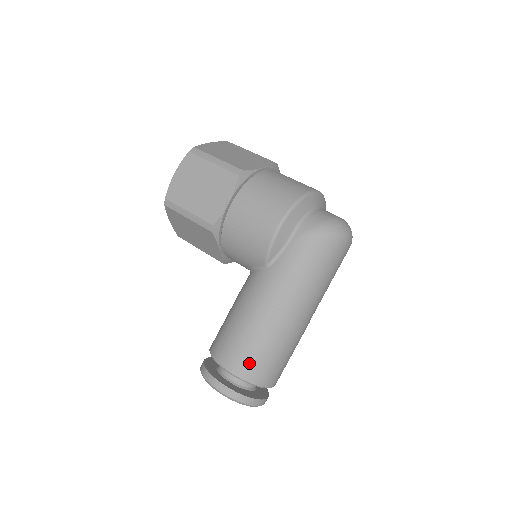
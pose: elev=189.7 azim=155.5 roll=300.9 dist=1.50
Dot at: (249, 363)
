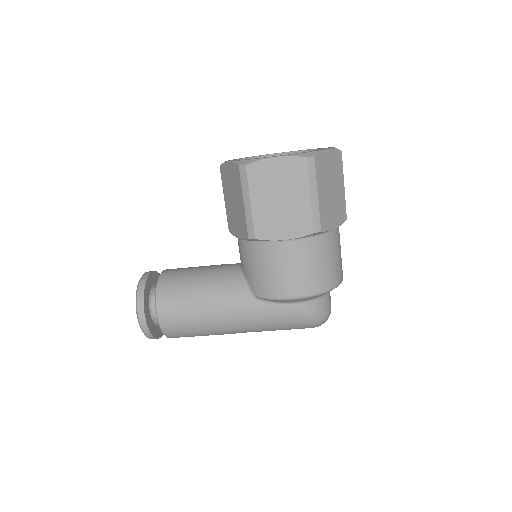
Dot at: (177, 329)
